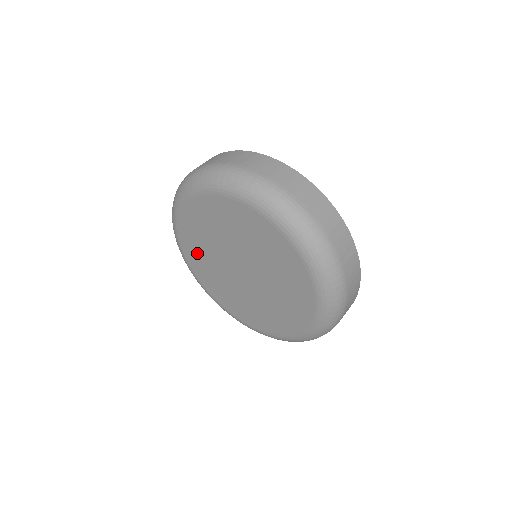
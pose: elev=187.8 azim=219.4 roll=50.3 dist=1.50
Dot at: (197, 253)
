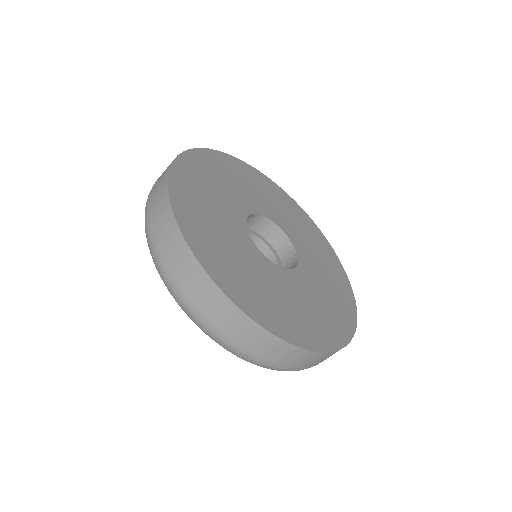
Dot at: occluded
